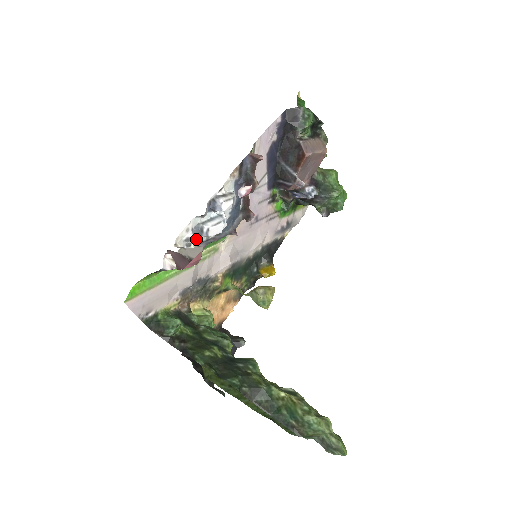
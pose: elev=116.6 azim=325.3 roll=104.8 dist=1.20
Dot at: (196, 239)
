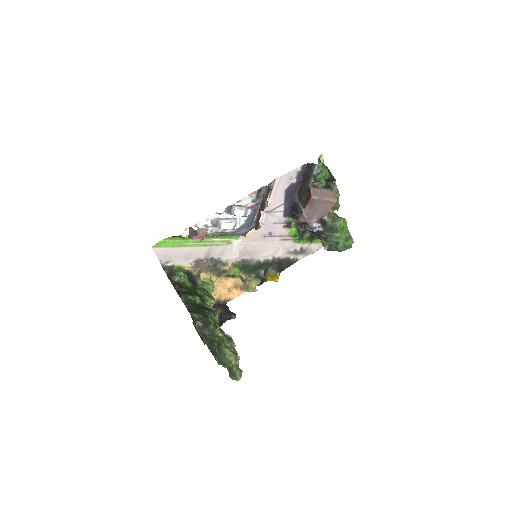
Dot at: (213, 228)
